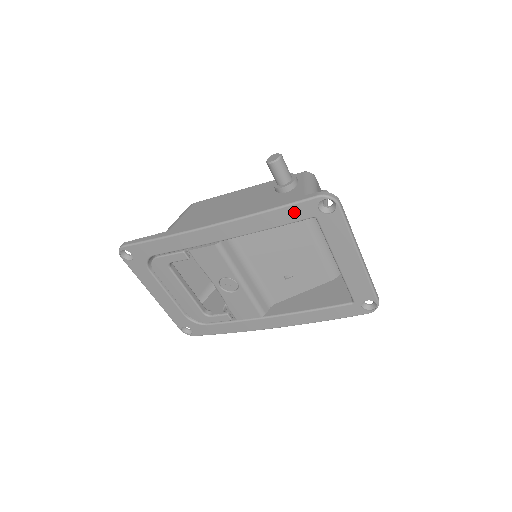
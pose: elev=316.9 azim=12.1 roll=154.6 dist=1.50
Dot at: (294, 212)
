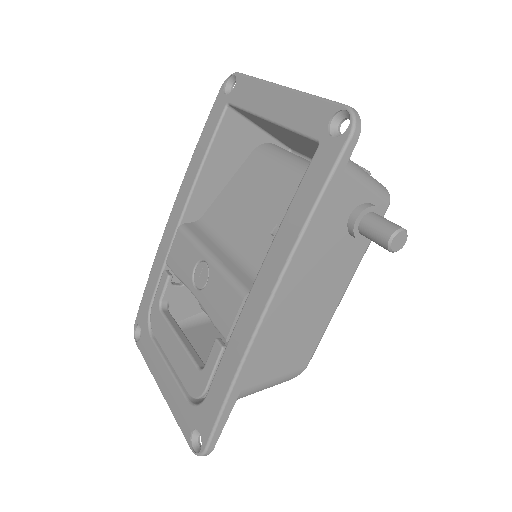
Dot at: (212, 120)
